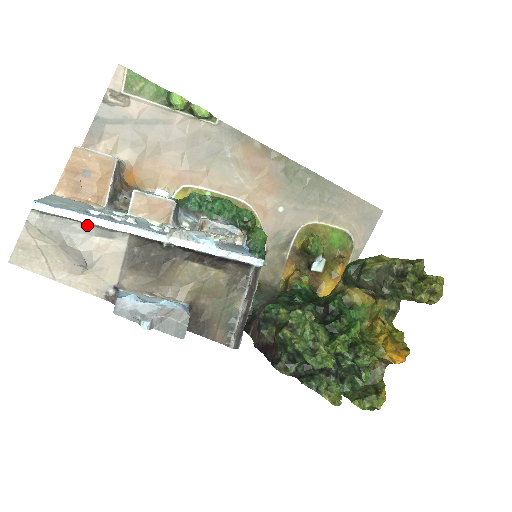
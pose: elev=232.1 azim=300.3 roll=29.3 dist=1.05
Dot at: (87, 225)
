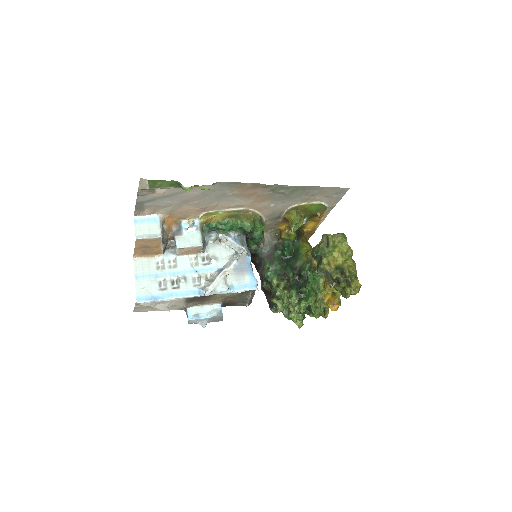
Dot at: occluded
